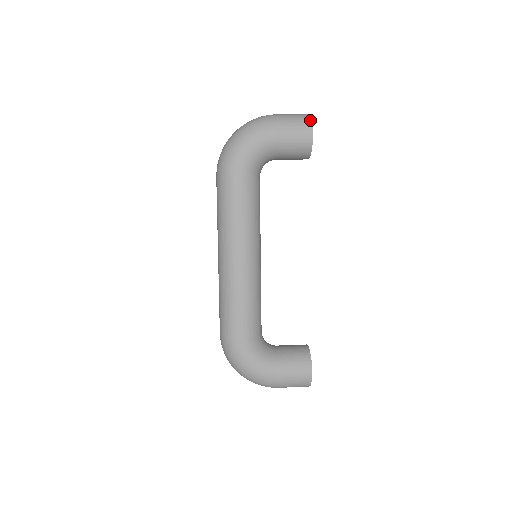
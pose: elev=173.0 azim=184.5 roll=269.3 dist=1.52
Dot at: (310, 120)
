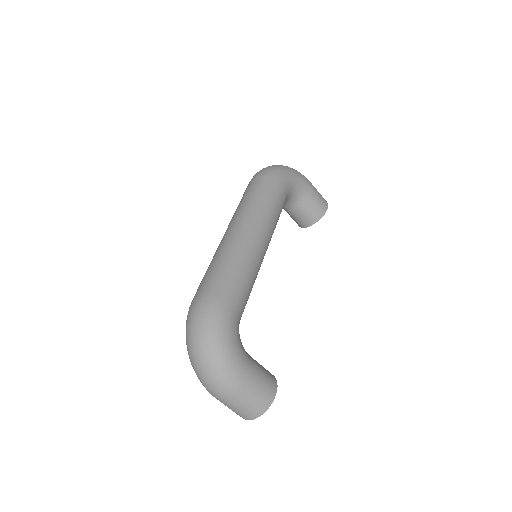
Dot at: (326, 201)
